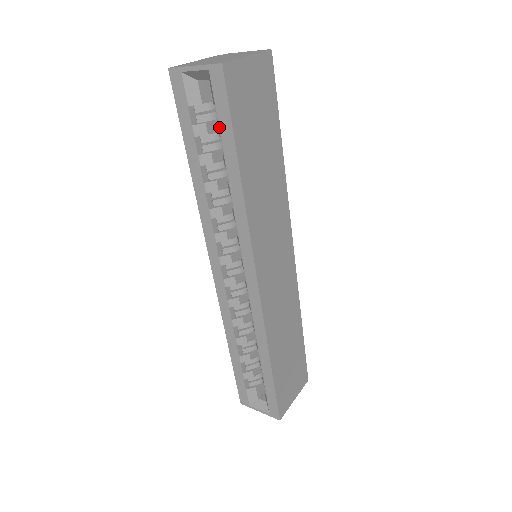
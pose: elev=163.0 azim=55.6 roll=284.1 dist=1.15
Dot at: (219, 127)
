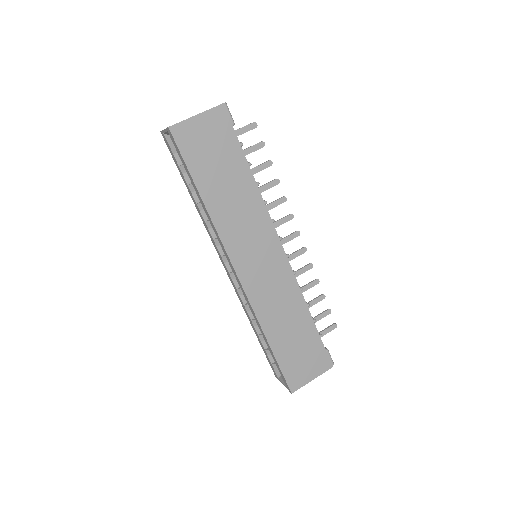
Dot at: (184, 167)
